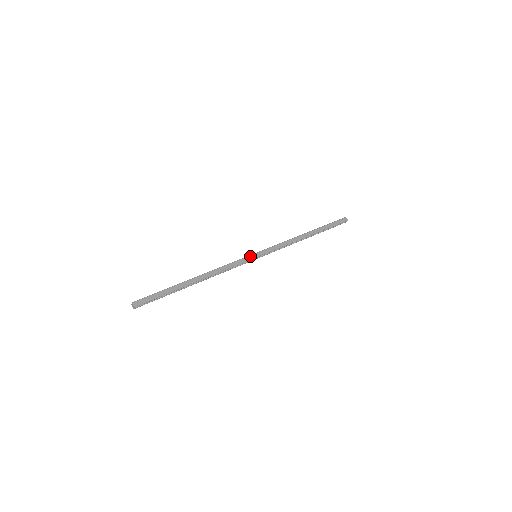
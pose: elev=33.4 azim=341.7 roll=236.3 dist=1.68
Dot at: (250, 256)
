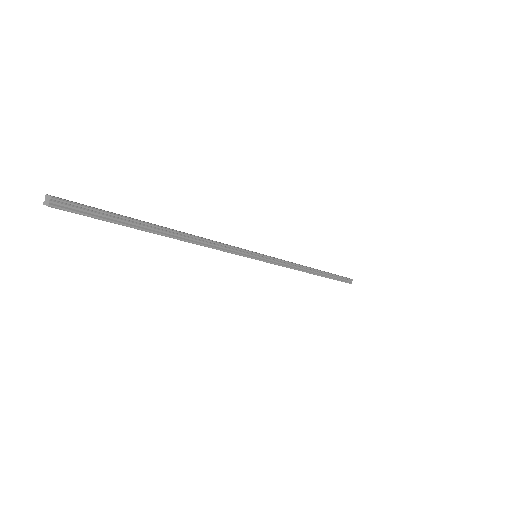
Dot at: (248, 250)
